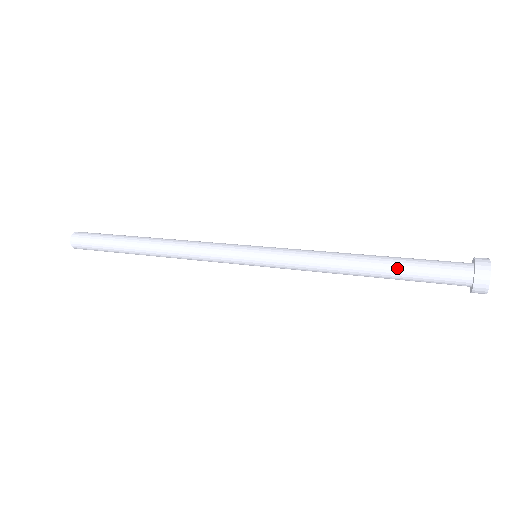
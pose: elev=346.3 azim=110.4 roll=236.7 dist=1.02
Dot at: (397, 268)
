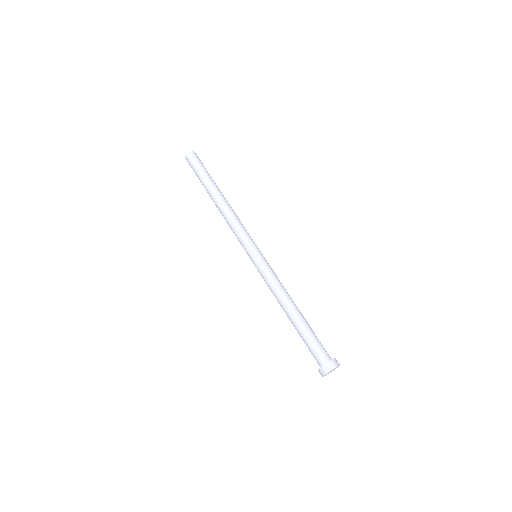
Dot at: occluded
